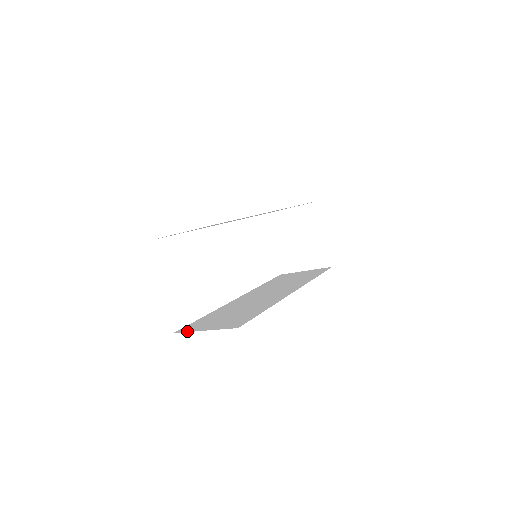
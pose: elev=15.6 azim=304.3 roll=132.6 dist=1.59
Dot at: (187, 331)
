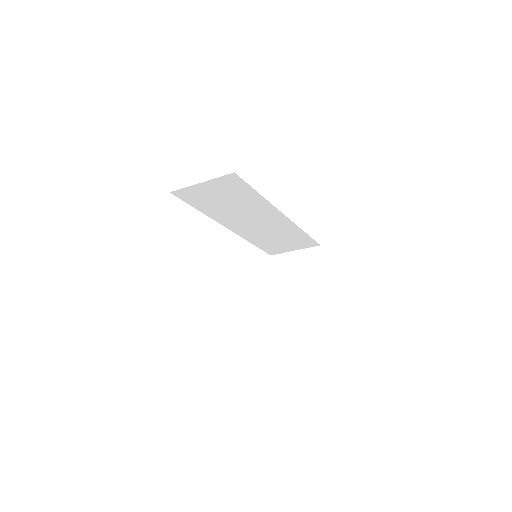
Dot at: occluded
